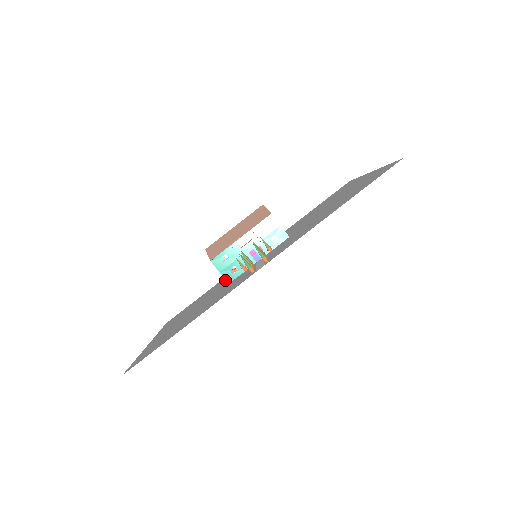
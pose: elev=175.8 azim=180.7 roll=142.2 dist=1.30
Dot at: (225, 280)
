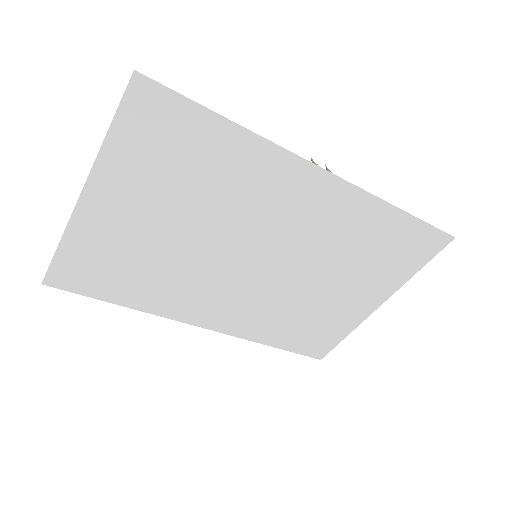
Dot at: (179, 281)
